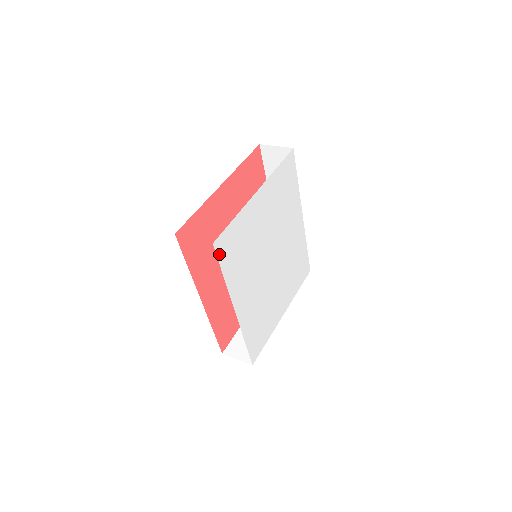
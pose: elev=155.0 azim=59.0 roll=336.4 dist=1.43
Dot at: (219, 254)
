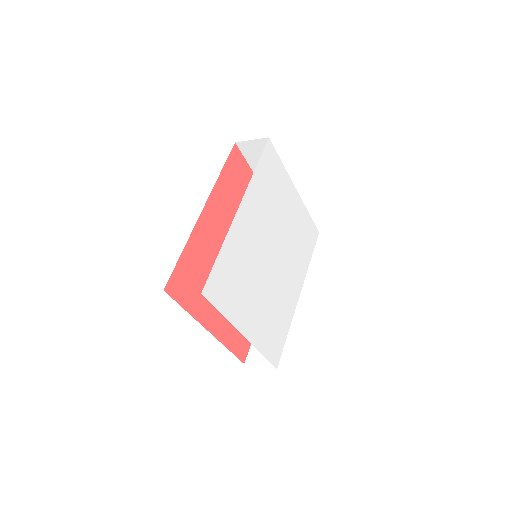
Dot at: (265, 151)
